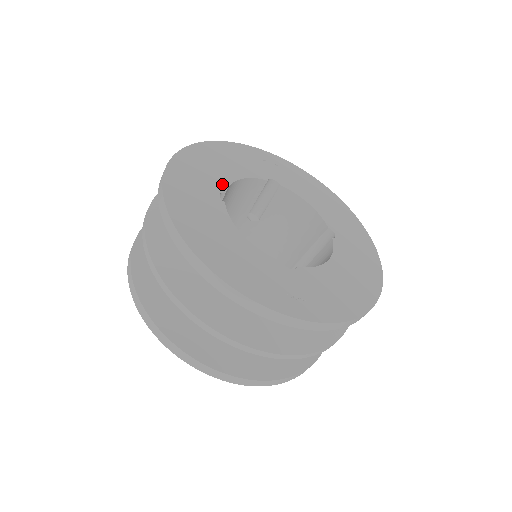
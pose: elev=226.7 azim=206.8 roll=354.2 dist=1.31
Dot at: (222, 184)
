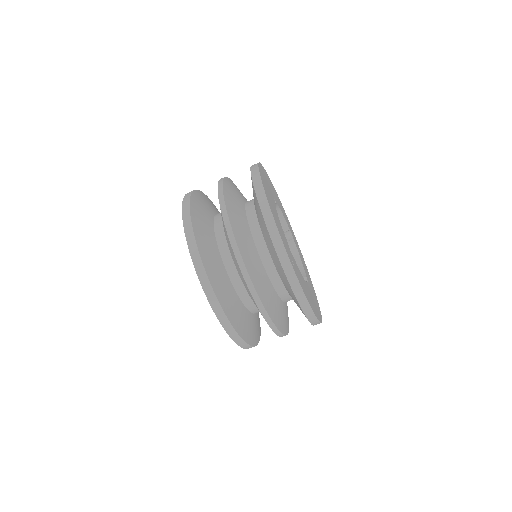
Dot at: occluded
